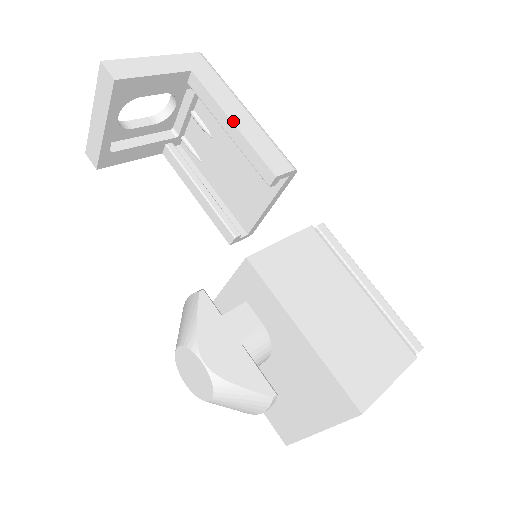
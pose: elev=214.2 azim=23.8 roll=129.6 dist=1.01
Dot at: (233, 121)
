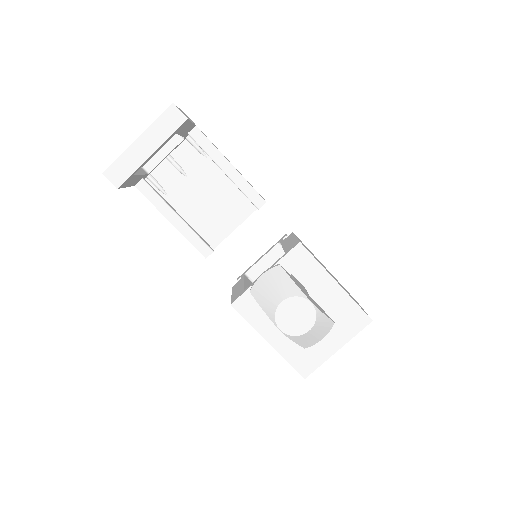
Dot at: occluded
